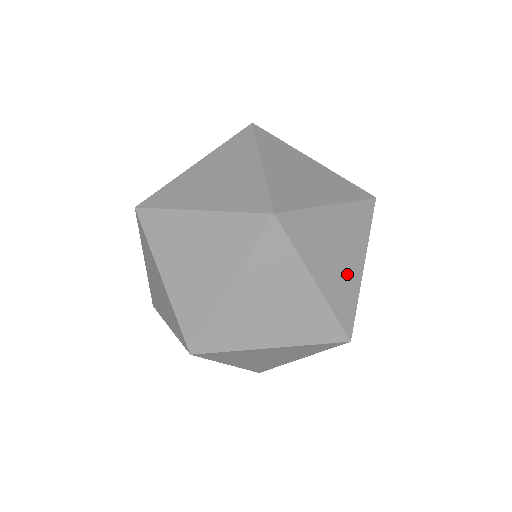
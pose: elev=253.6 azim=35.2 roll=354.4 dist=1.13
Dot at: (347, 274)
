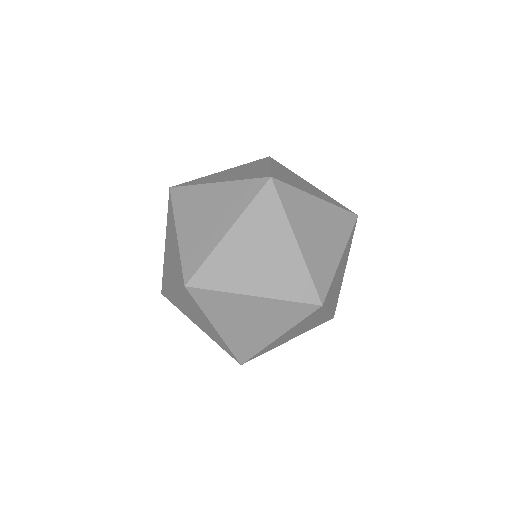
Dot at: (326, 253)
